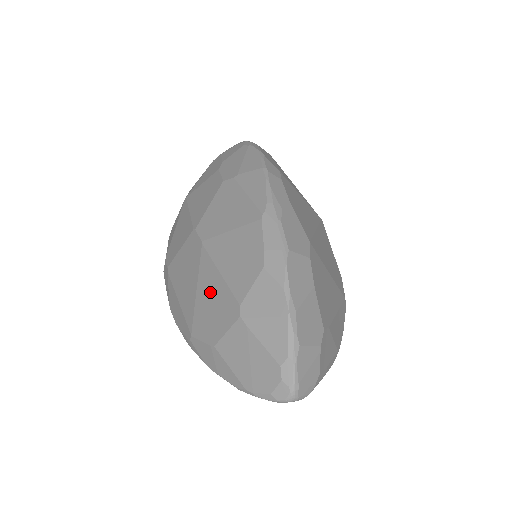
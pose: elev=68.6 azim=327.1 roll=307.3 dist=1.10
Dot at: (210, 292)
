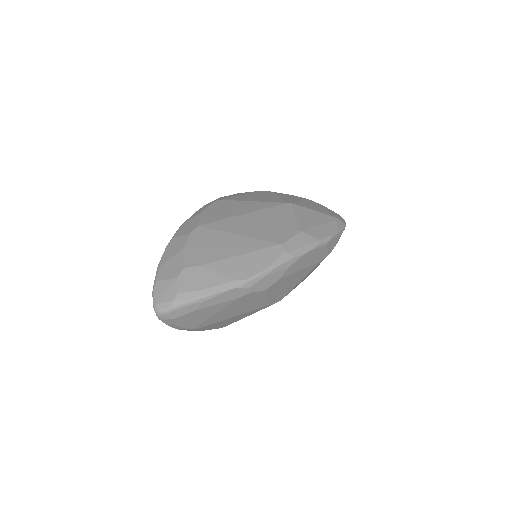
Dot at: occluded
